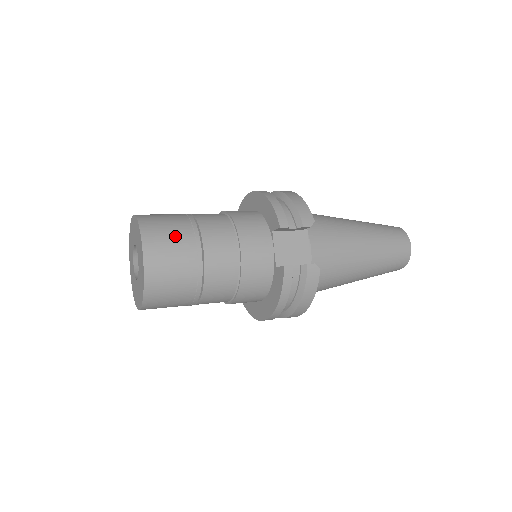
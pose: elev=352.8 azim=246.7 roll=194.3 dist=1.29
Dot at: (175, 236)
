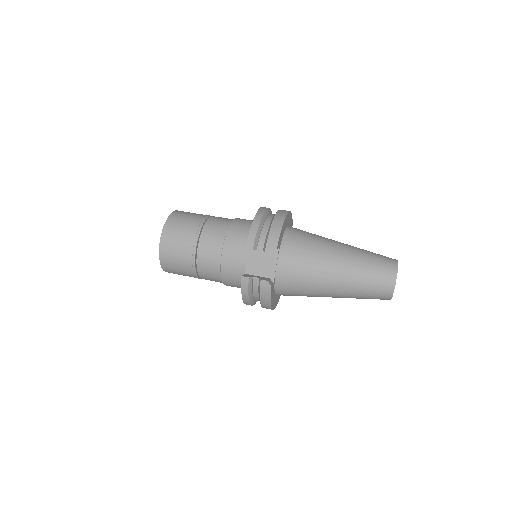
Dot at: (182, 235)
